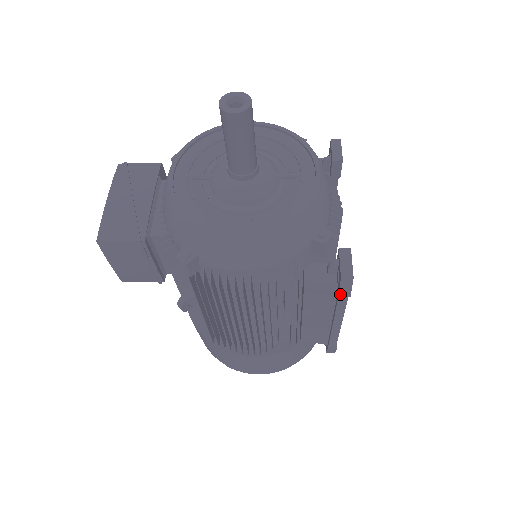
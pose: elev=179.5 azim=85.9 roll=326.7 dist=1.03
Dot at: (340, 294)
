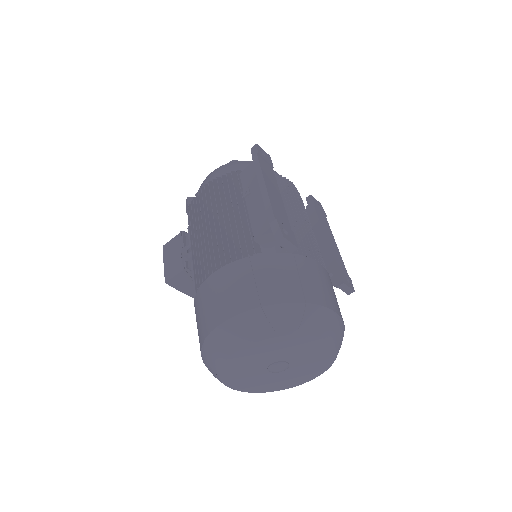
Dot at: (252, 156)
